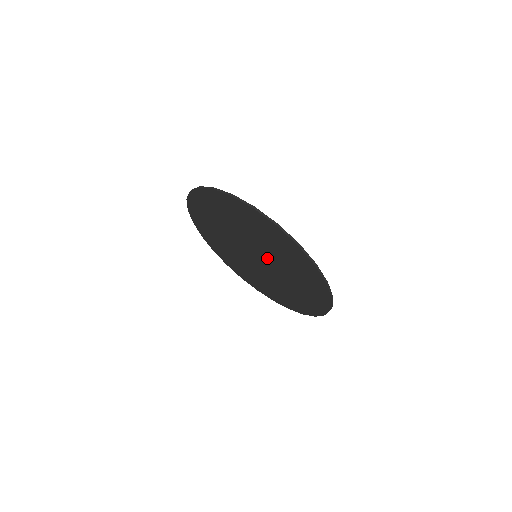
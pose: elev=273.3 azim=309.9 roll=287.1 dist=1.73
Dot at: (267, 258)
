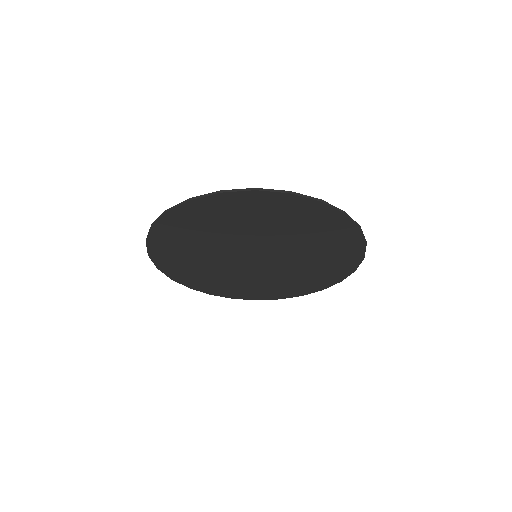
Dot at: (268, 246)
